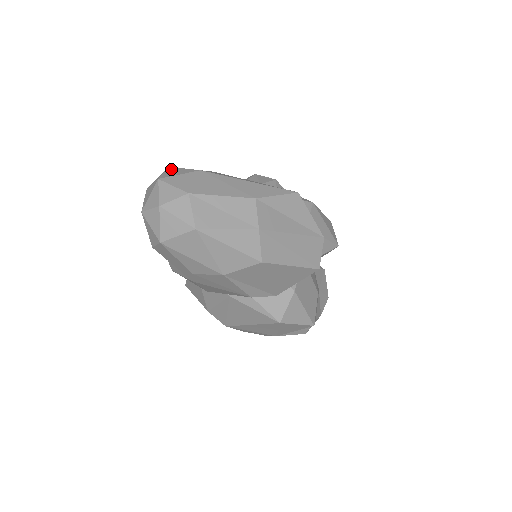
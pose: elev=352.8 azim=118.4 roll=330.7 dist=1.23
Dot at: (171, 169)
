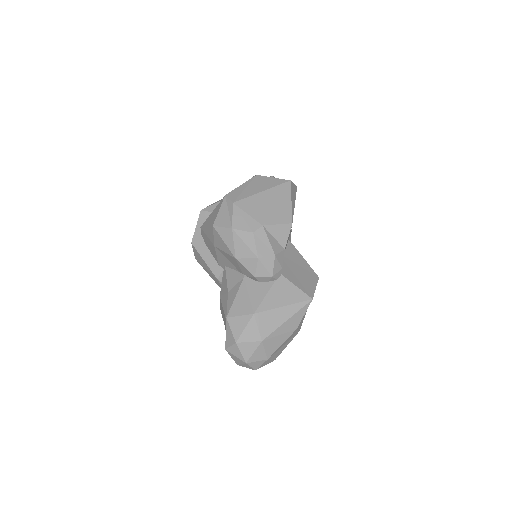
Dot at: (242, 347)
